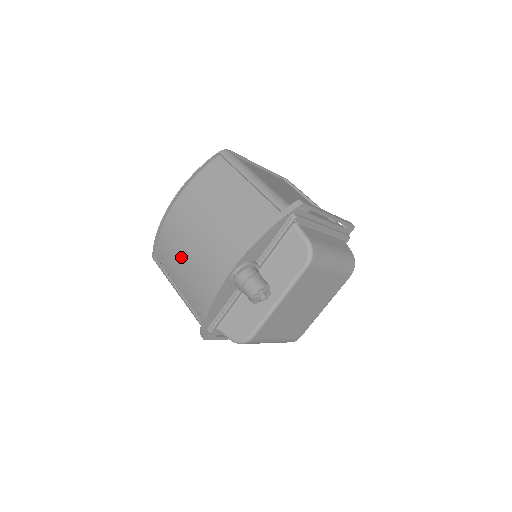
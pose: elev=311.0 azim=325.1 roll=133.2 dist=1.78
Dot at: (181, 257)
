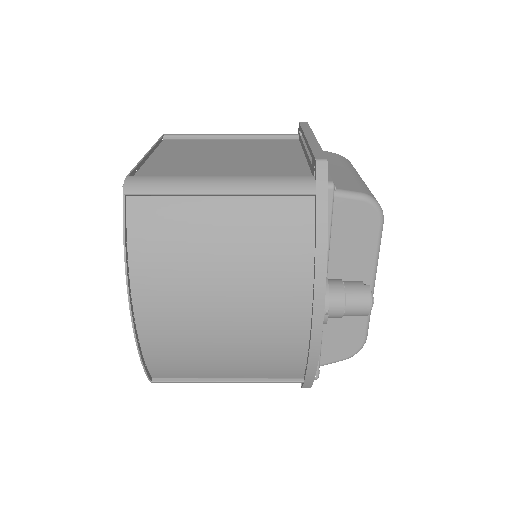
Dot at: (214, 354)
